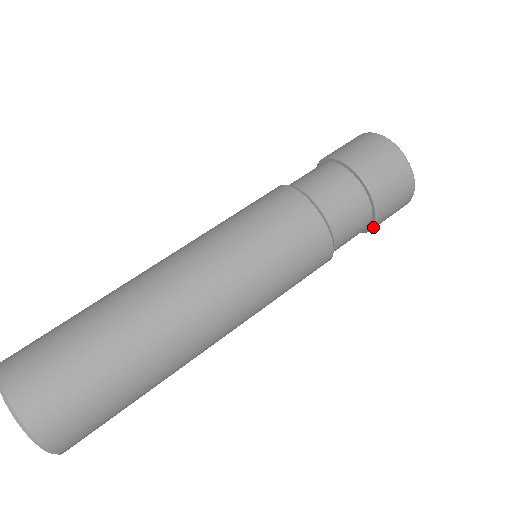
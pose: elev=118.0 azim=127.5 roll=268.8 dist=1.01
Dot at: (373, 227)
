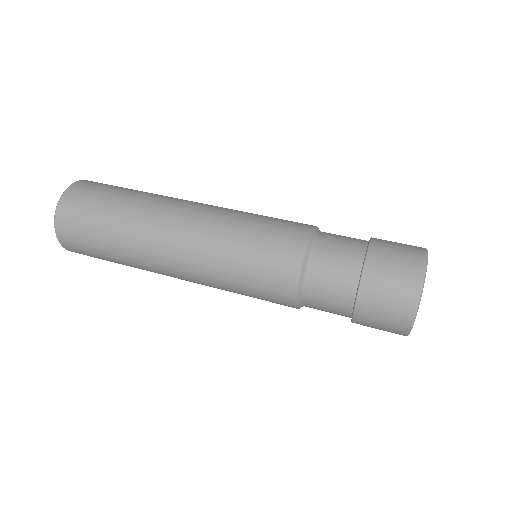
Dot at: occluded
